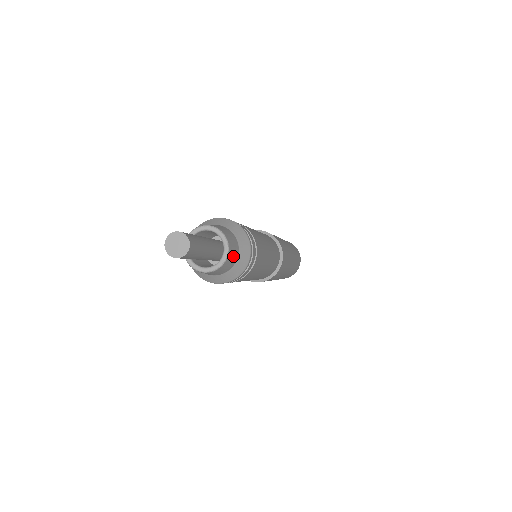
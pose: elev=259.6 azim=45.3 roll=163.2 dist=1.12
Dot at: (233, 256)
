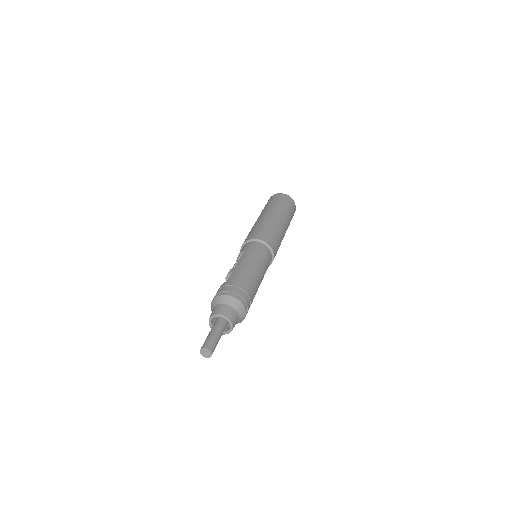
Dot at: (236, 321)
